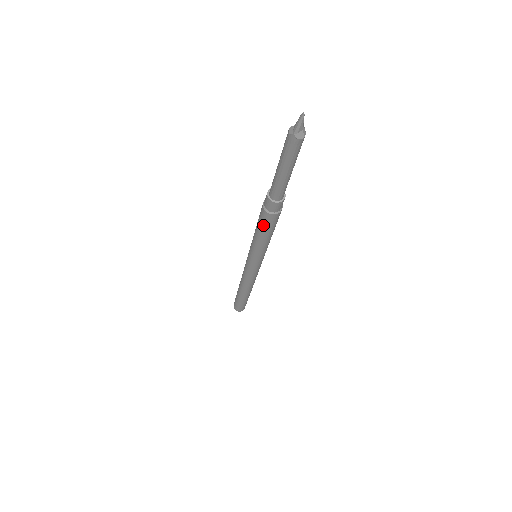
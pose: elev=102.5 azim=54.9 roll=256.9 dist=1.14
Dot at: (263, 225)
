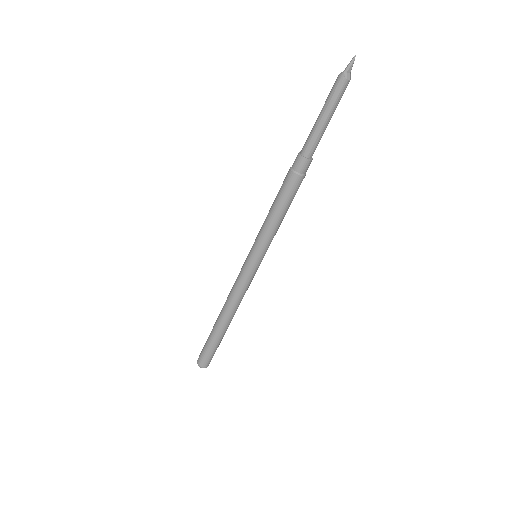
Dot at: (283, 192)
